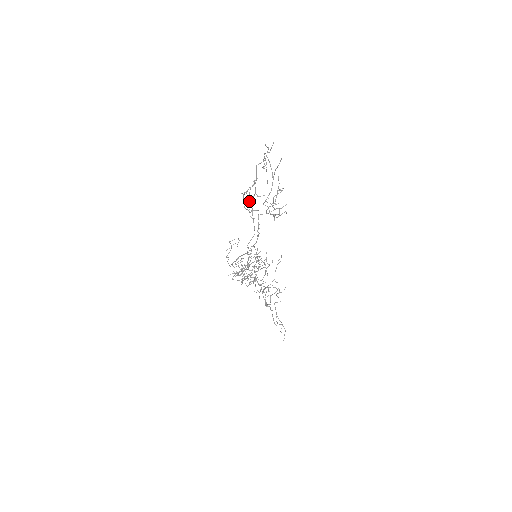
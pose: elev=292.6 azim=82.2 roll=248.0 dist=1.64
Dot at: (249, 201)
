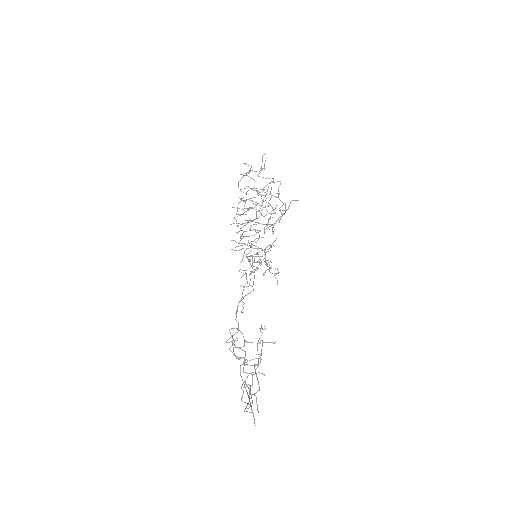
Dot at: occluded
